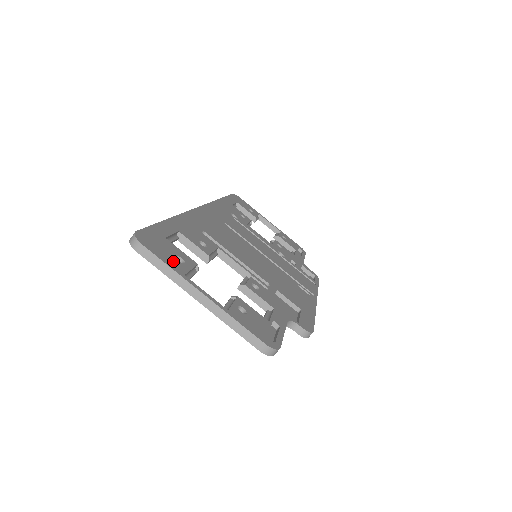
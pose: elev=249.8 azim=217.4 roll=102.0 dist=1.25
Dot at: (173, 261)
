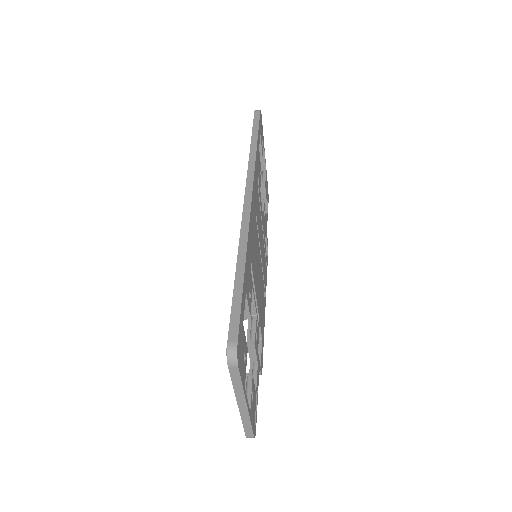
Dot at: (244, 370)
